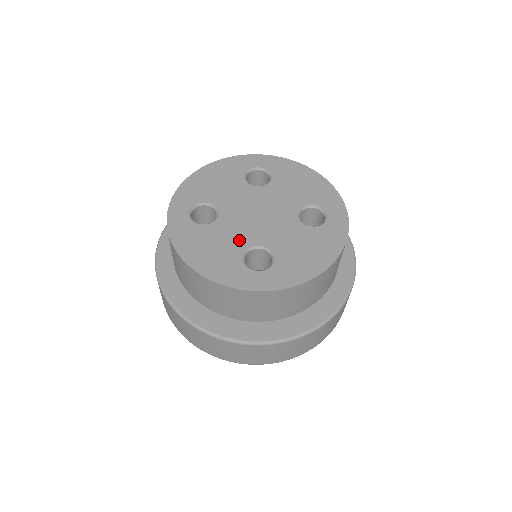
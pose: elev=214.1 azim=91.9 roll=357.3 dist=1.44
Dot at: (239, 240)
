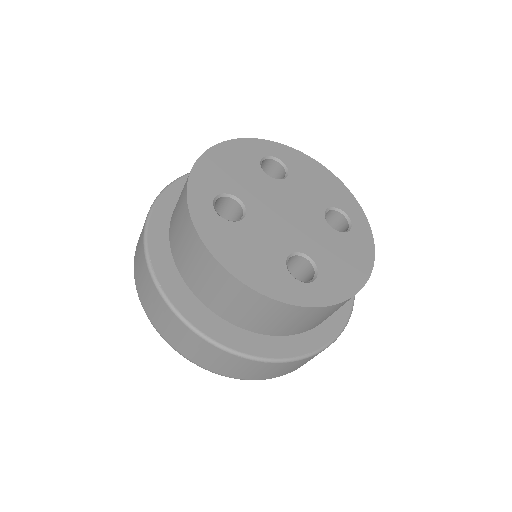
Dot at: (277, 244)
